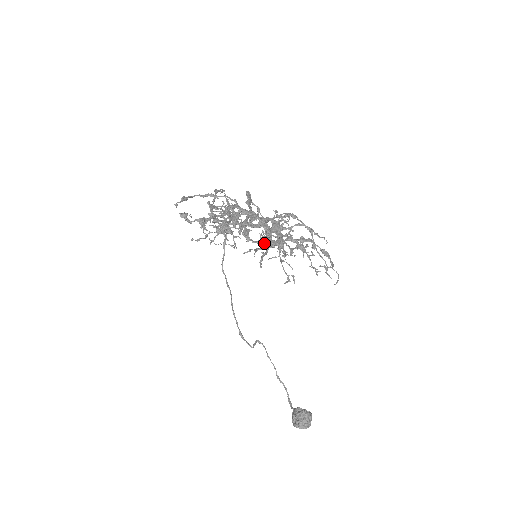
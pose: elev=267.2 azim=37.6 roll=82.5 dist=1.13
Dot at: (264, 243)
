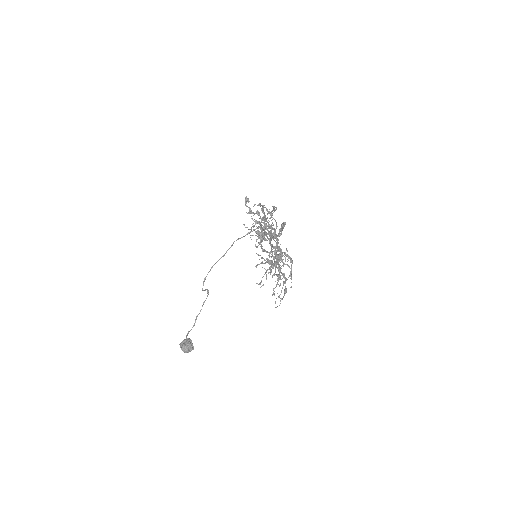
Dot at: occluded
